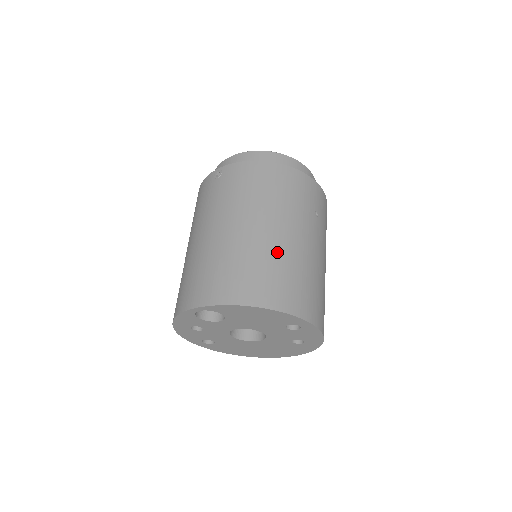
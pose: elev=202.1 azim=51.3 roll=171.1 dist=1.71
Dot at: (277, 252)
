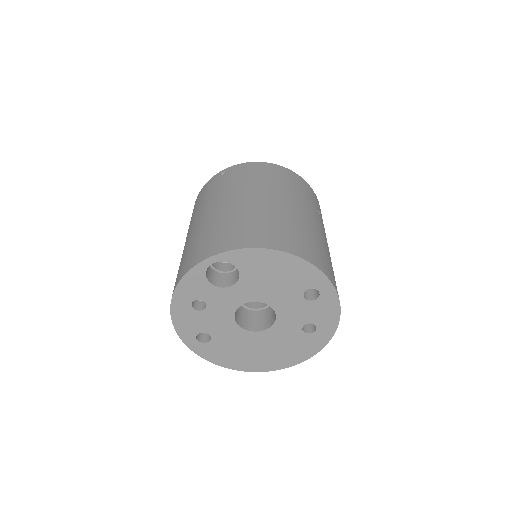
Dot at: (293, 218)
